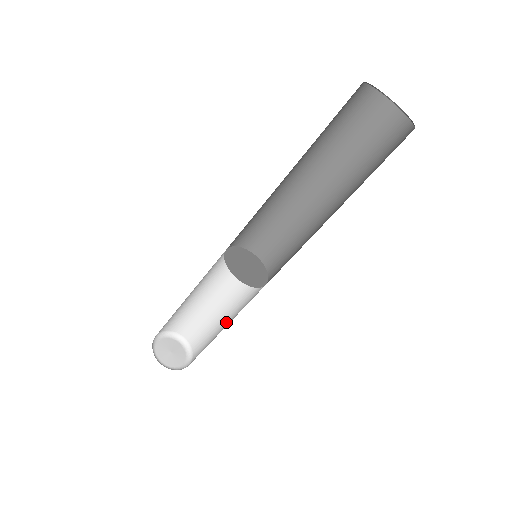
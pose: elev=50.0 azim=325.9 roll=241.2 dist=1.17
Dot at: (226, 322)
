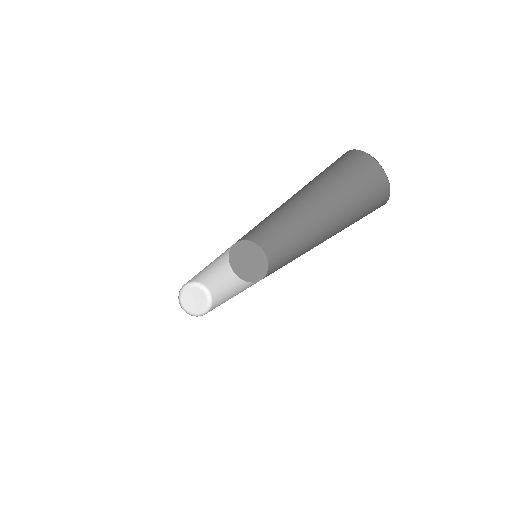
Dot at: (235, 278)
